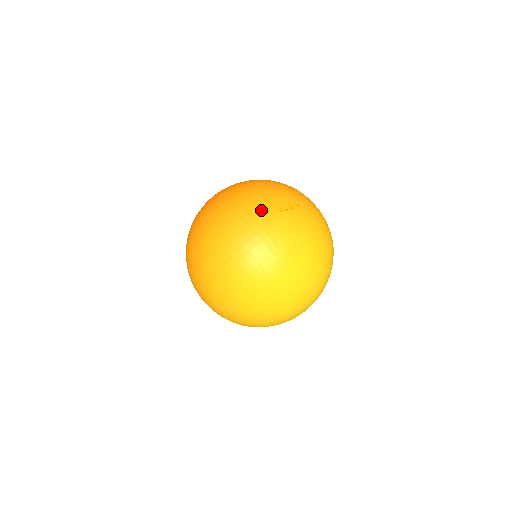
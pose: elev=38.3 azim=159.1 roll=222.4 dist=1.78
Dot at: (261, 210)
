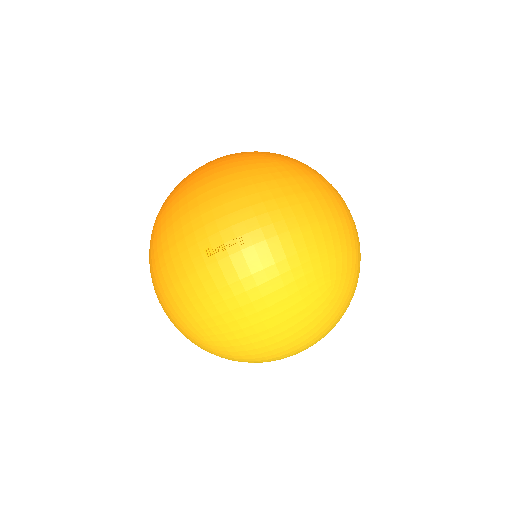
Dot at: (182, 247)
